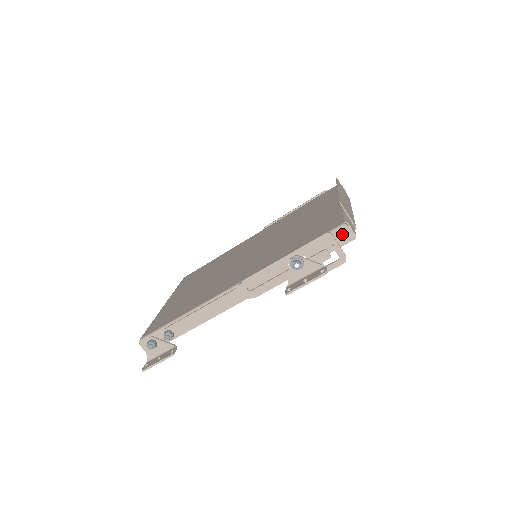
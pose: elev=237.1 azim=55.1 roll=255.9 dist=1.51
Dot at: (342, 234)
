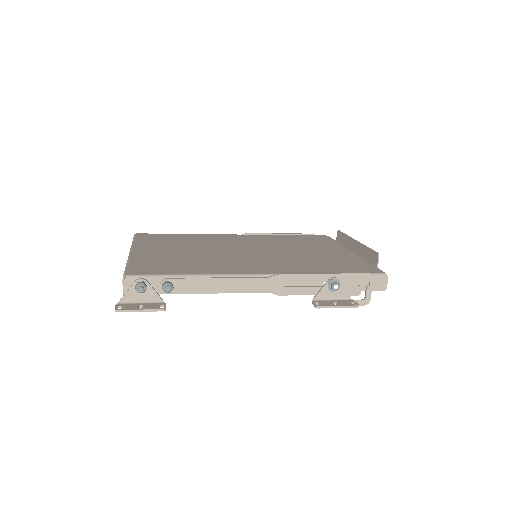
Dot at: (379, 281)
